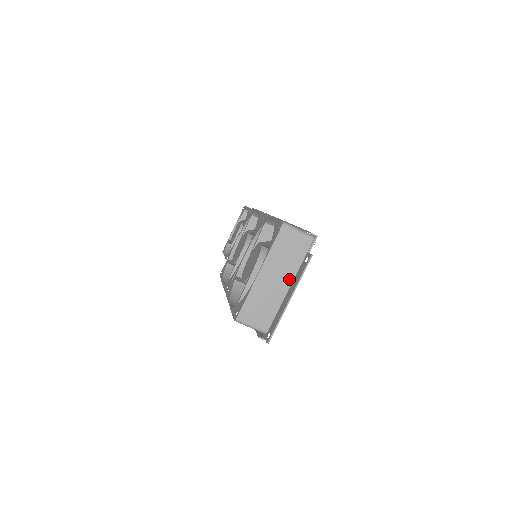
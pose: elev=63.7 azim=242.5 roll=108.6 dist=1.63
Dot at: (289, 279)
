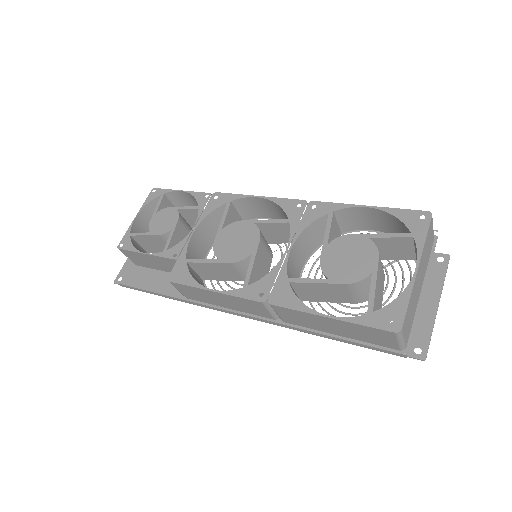
Dot at: (422, 281)
